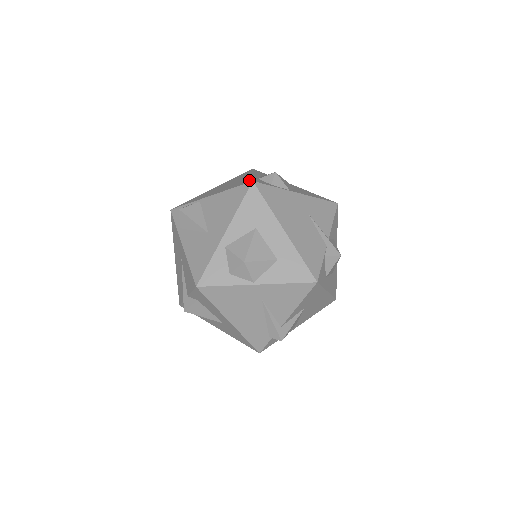
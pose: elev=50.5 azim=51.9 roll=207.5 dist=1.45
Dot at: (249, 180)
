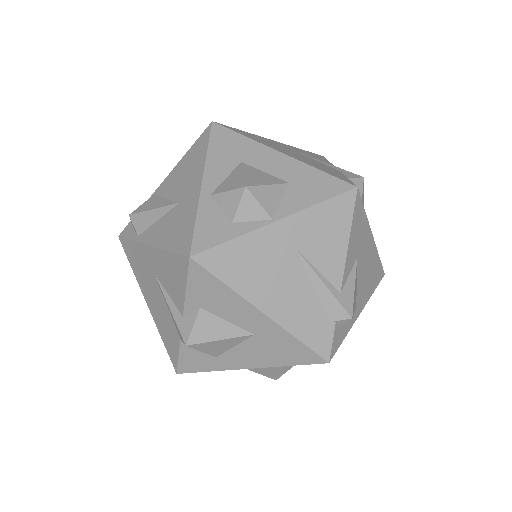
Dot at: occluded
